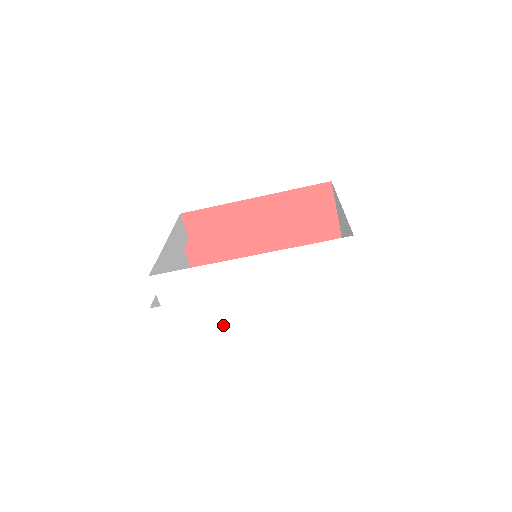
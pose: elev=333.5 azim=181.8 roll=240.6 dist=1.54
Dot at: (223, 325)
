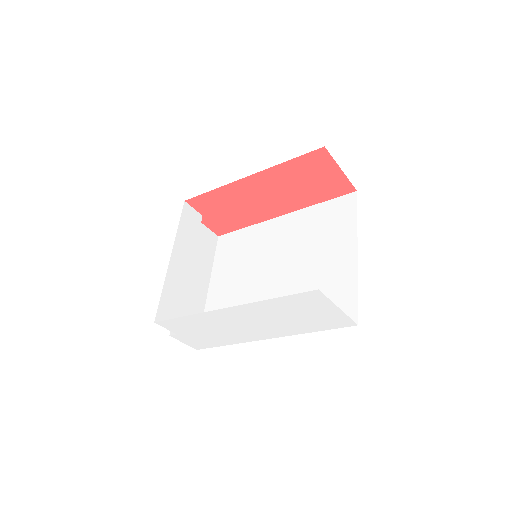
Dot at: (234, 340)
